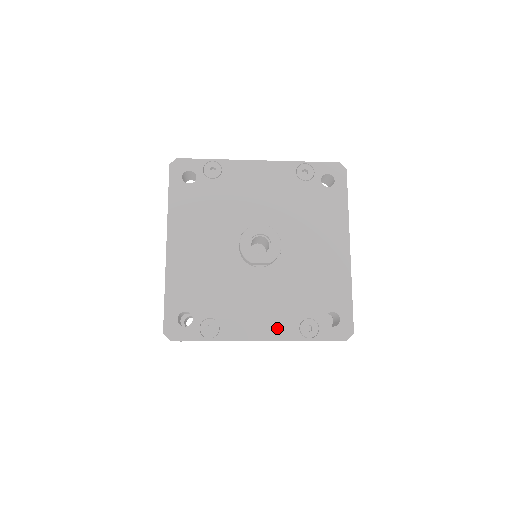
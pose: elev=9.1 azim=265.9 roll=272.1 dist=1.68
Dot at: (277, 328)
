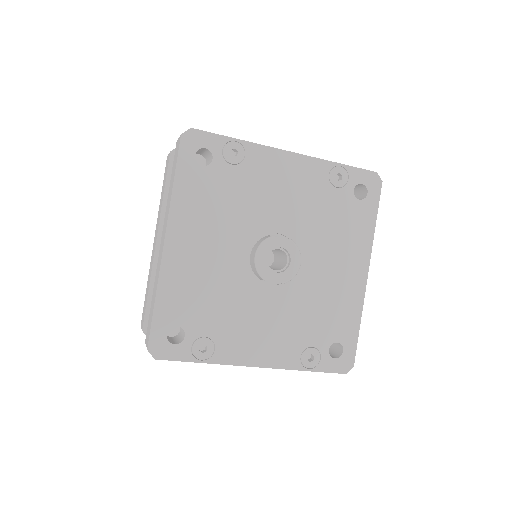
Dot at: (277, 355)
